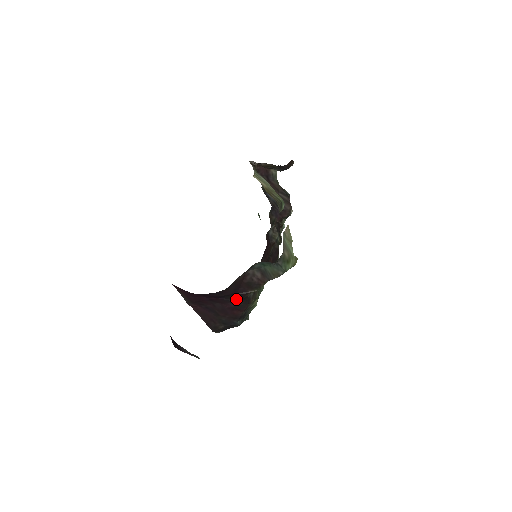
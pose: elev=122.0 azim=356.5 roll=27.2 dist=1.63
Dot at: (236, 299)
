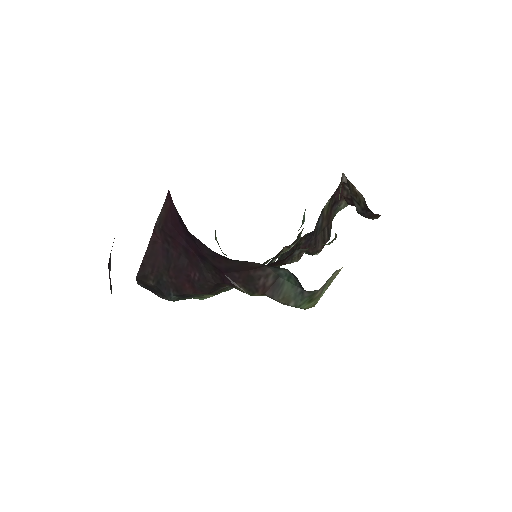
Dot at: (210, 276)
